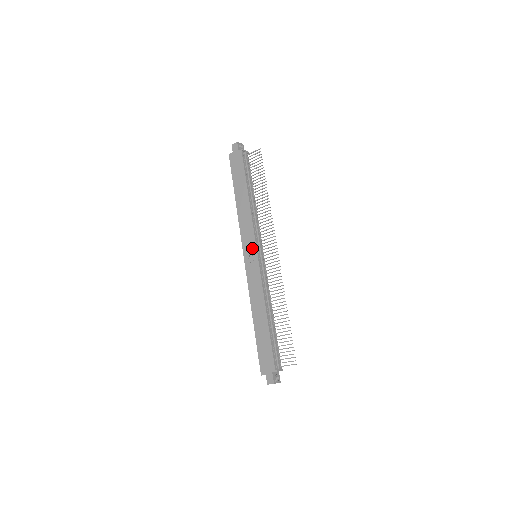
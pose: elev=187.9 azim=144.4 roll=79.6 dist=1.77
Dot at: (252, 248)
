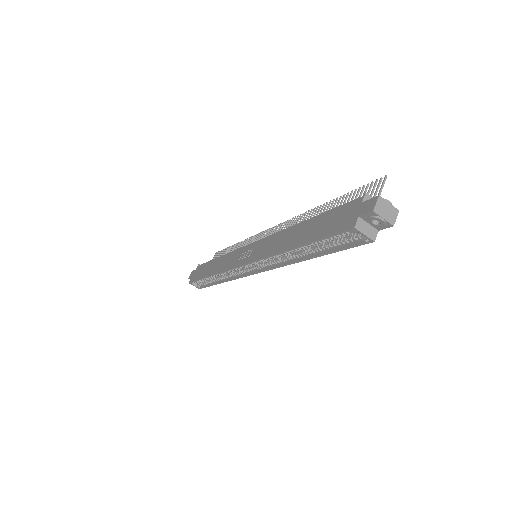
Dot at: (244, 251)
